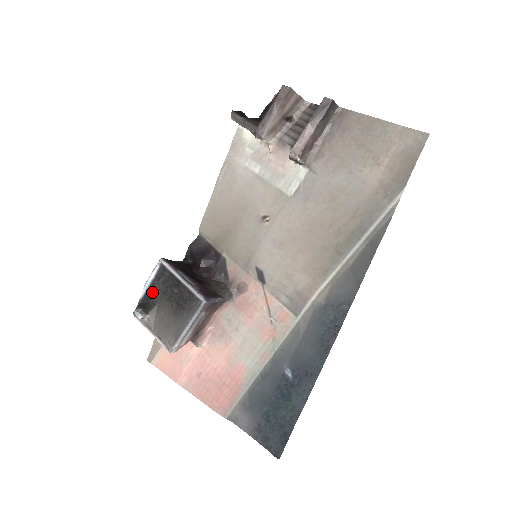
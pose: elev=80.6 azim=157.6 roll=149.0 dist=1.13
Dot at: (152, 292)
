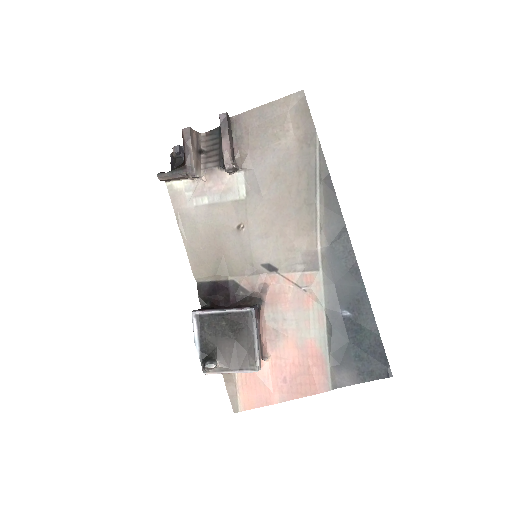
Dot at: (205, 343)
